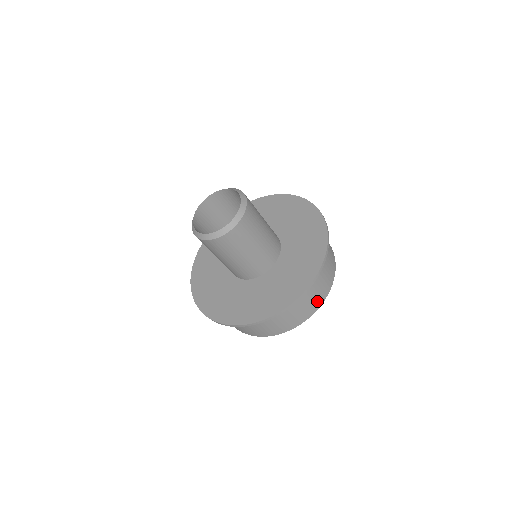
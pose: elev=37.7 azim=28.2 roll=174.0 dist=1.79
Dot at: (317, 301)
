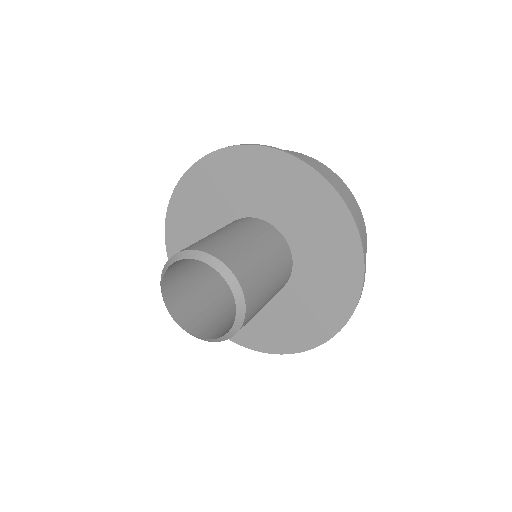
Dot at: occluded
